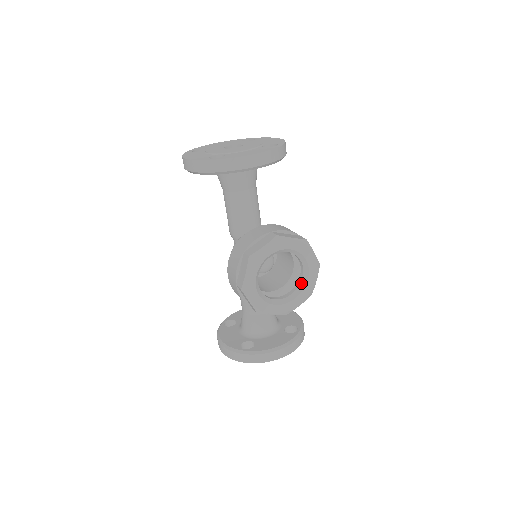
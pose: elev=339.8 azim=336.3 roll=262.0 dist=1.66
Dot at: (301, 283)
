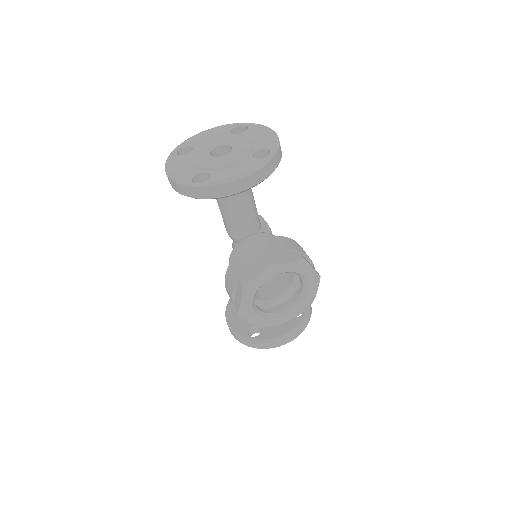
Dot at: (301, 295)
